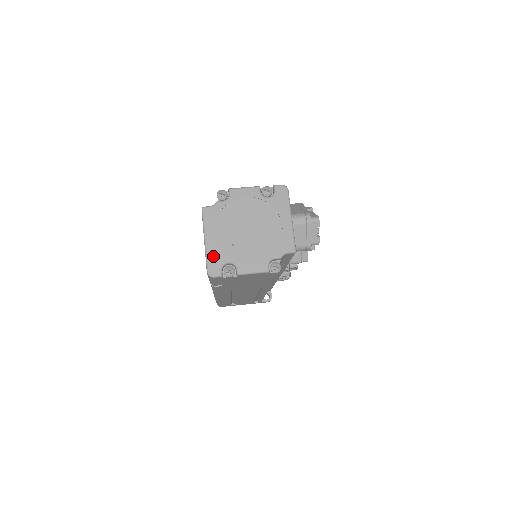
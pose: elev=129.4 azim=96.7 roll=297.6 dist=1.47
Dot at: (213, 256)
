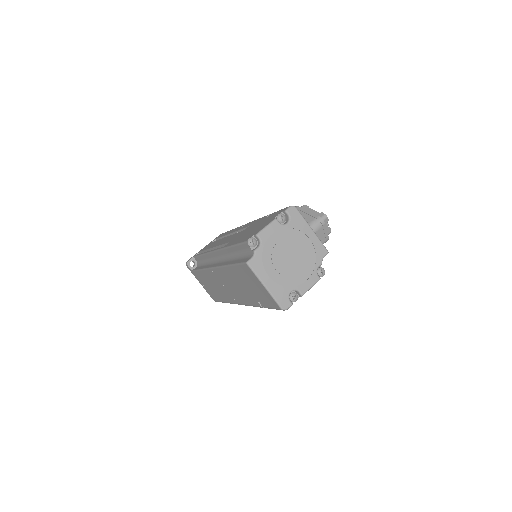
Dot at: (278, 294)
